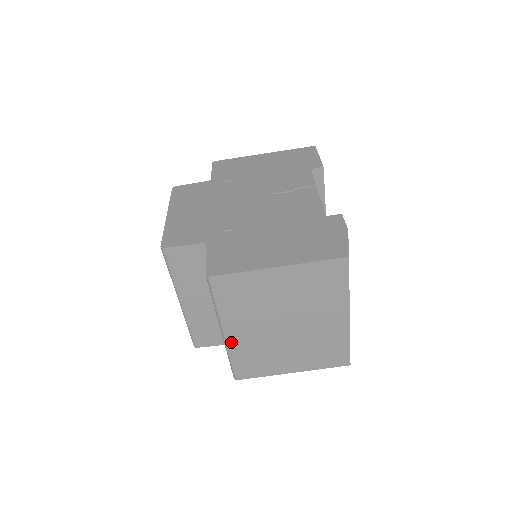
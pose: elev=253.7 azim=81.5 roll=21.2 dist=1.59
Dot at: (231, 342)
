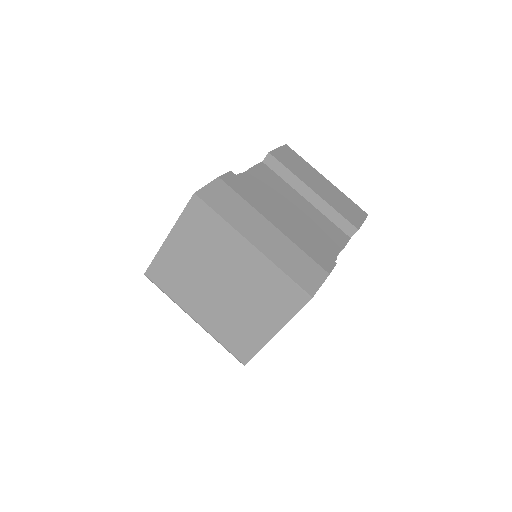
Dot at: (205, 325)
